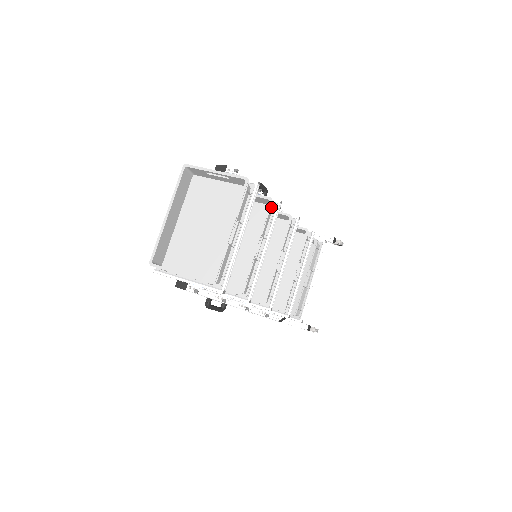
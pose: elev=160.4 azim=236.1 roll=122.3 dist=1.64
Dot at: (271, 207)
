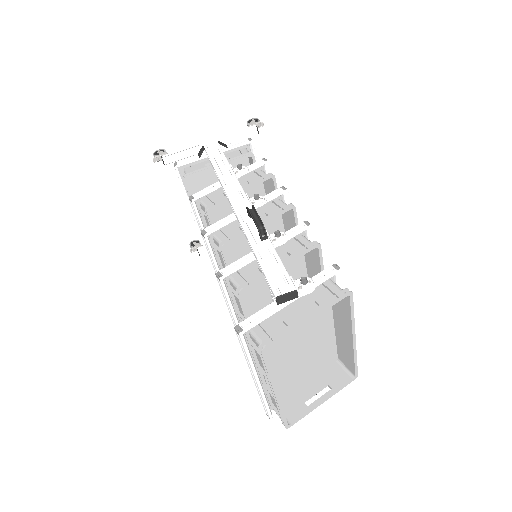
Dot at: occluded
